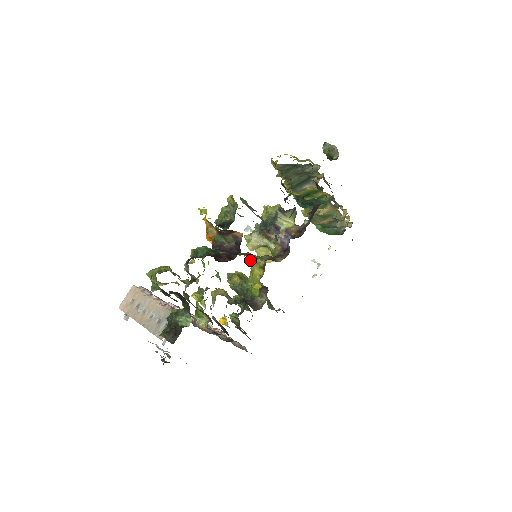
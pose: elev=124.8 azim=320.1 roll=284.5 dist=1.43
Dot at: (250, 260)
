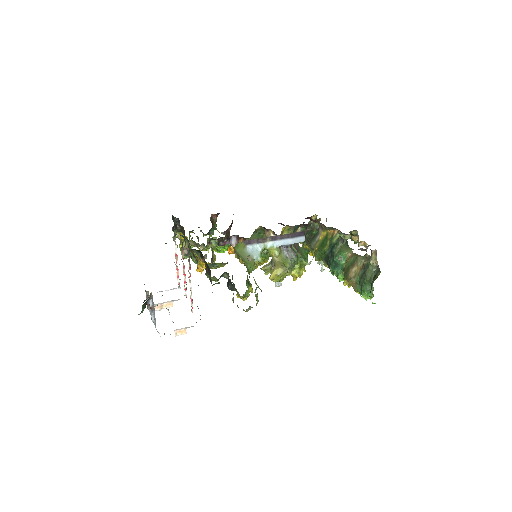
Dot at: occluded
